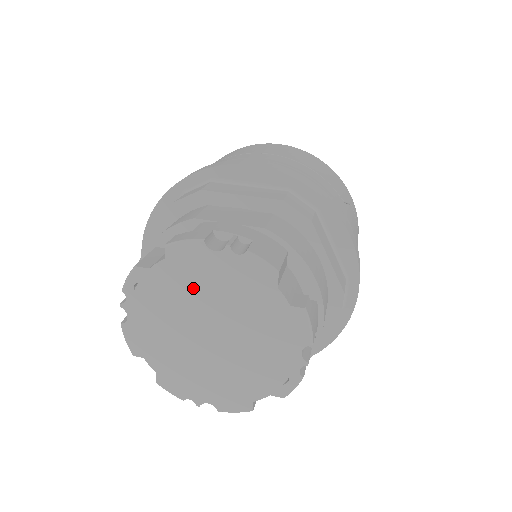
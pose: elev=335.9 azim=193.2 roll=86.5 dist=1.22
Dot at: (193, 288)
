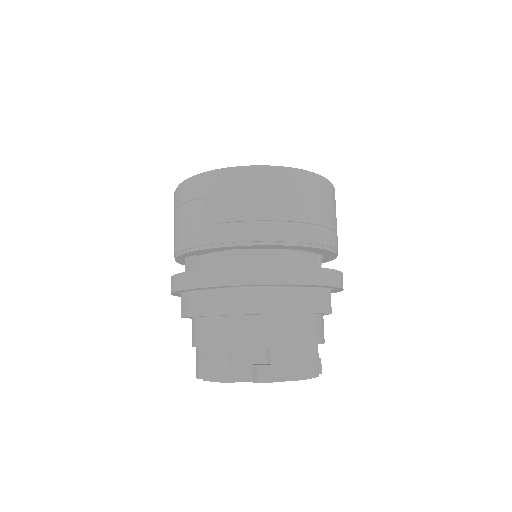
Dot at: occluded
